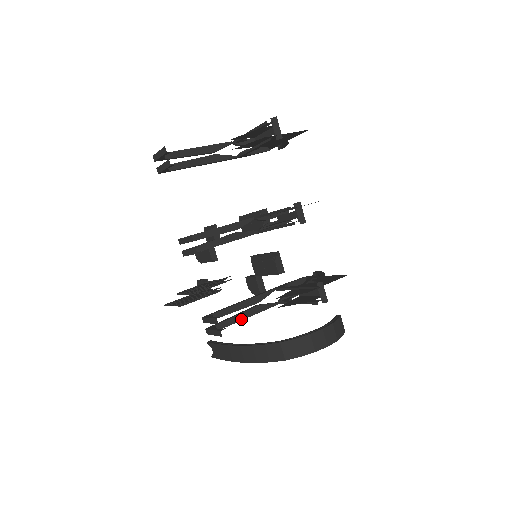
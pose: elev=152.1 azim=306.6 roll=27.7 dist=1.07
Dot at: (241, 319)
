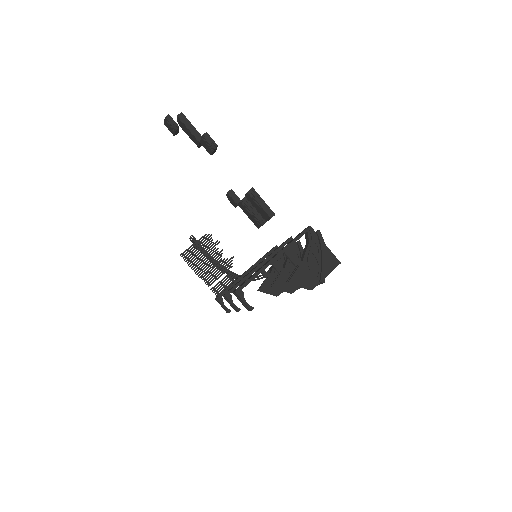
Dot at: occluded
